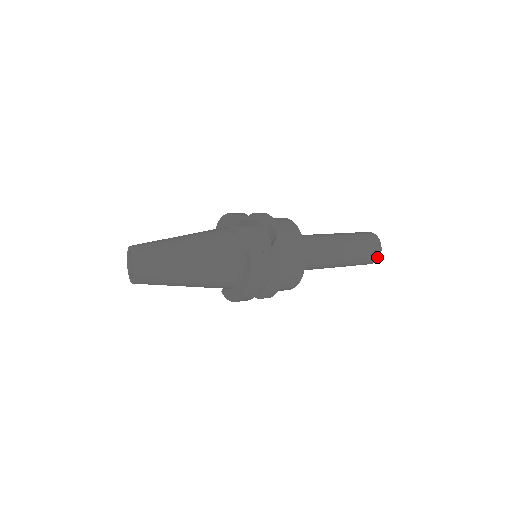
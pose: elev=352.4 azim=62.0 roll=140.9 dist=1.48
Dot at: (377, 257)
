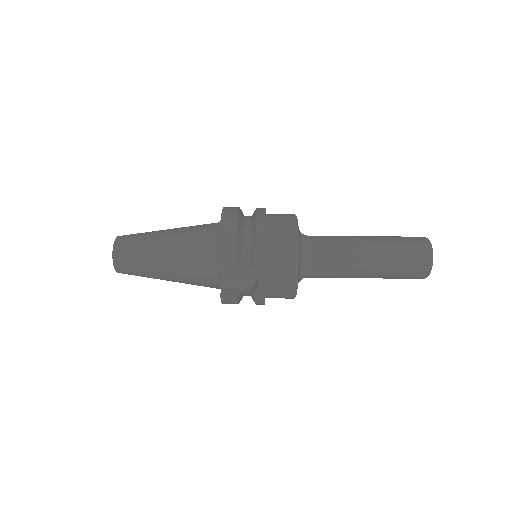
Dot at: occluded
